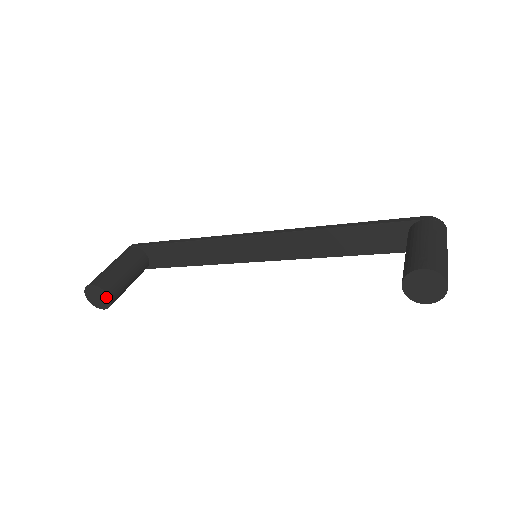
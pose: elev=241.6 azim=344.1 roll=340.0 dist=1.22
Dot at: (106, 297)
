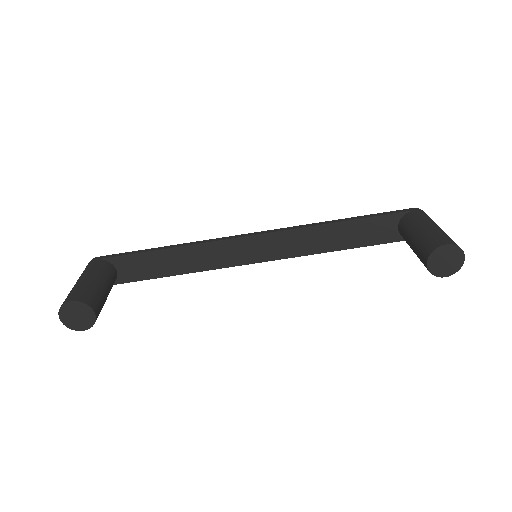
Dot at: (90, 314)
